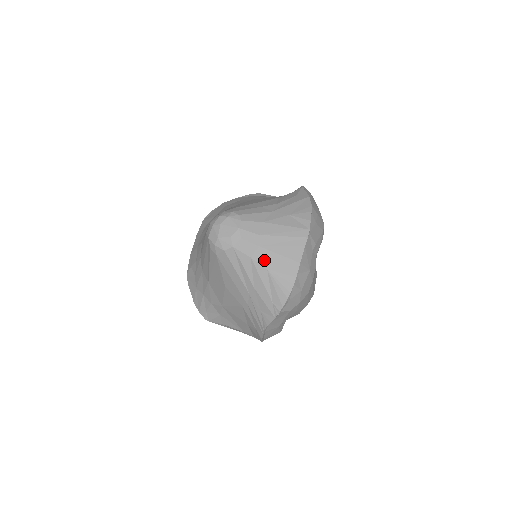
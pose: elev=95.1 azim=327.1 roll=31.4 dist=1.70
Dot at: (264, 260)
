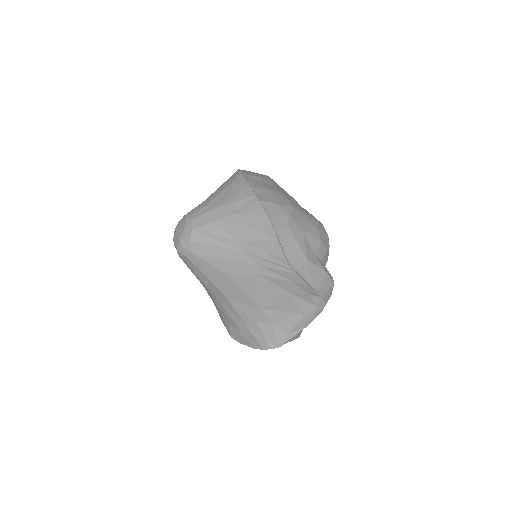
Dot at: (222, 213)
